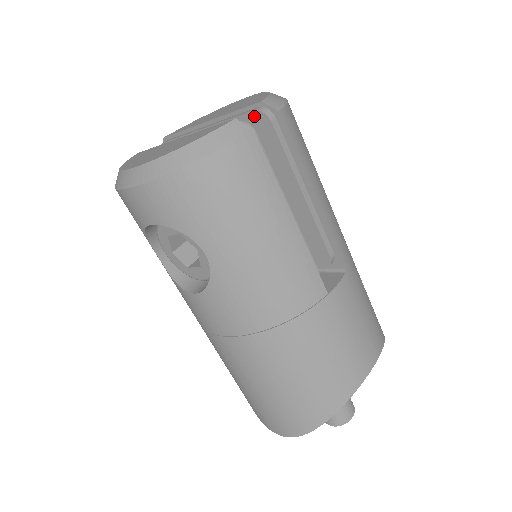
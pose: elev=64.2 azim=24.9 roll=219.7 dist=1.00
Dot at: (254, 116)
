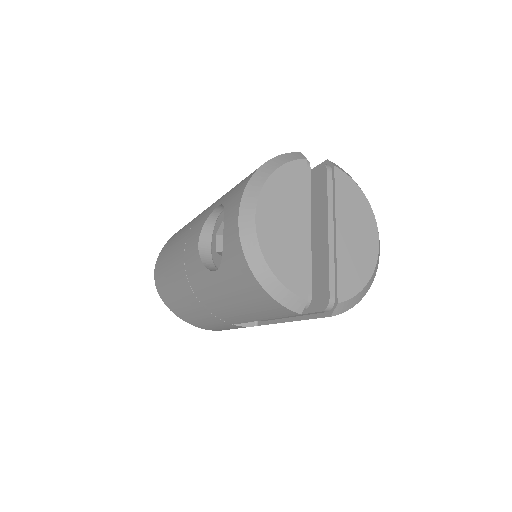
Dot at: (327, 296)
